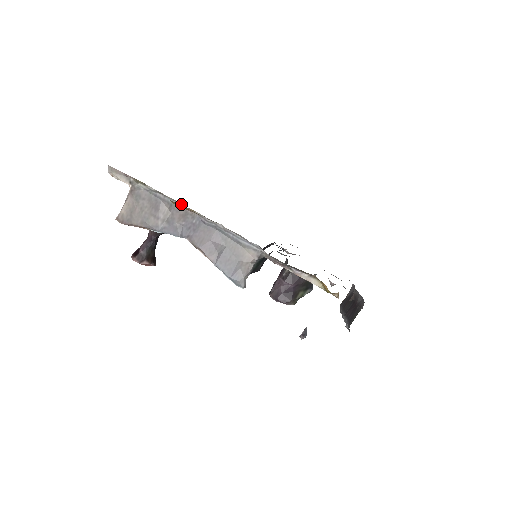
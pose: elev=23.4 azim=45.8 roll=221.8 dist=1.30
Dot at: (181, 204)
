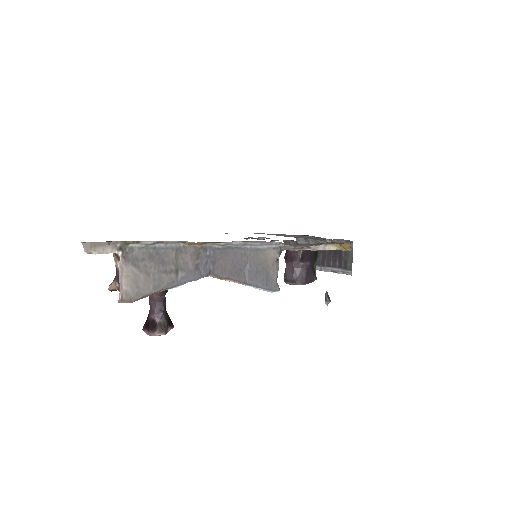
Dot at: (187, 242)
